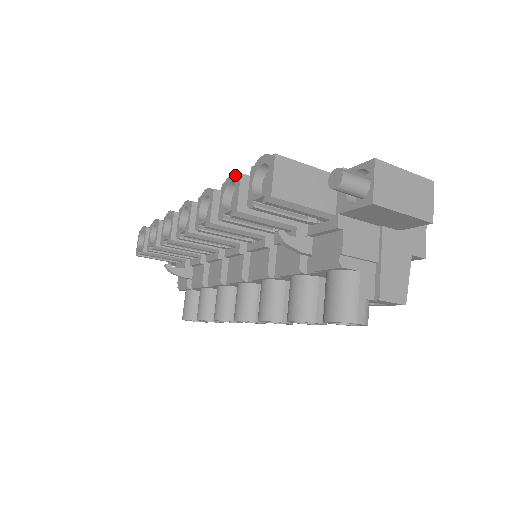
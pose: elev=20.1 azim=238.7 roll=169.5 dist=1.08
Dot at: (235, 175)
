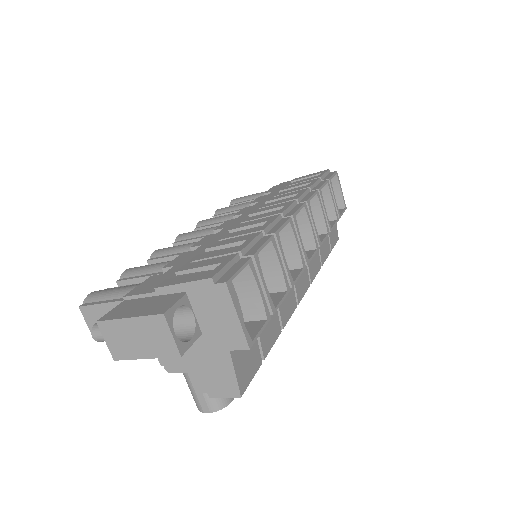
Dot at: (121, 276)
